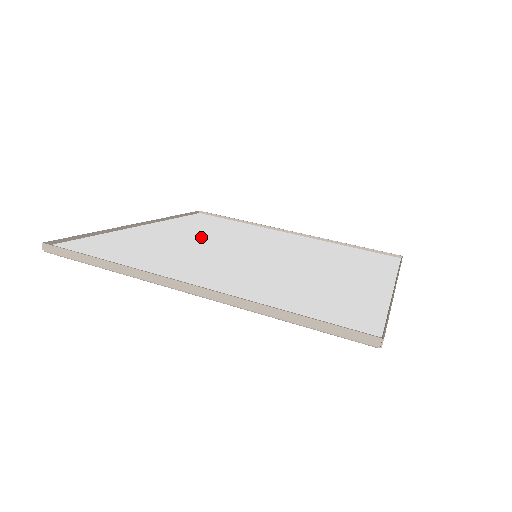
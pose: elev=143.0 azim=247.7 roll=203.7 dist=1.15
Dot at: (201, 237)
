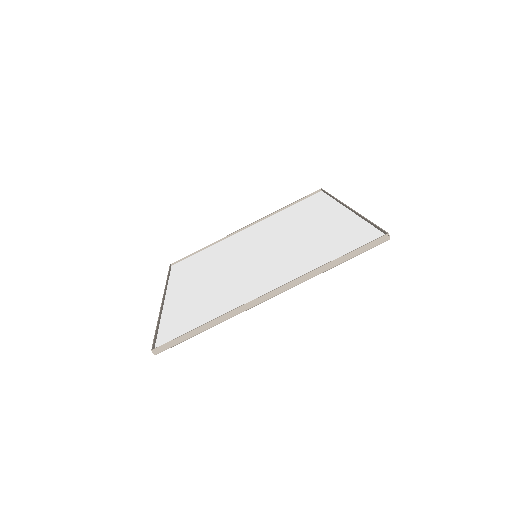
Dot at: (209, 274)
